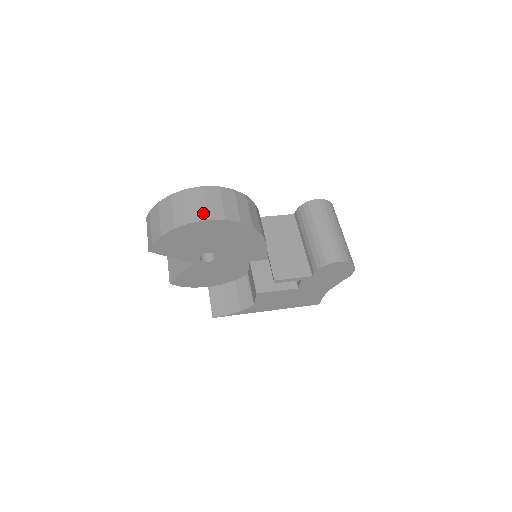
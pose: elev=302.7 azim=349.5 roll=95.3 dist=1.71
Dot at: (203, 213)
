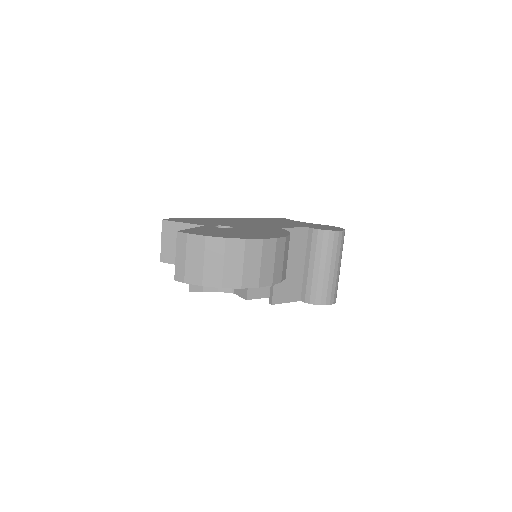
Dot at: (256, 278)
